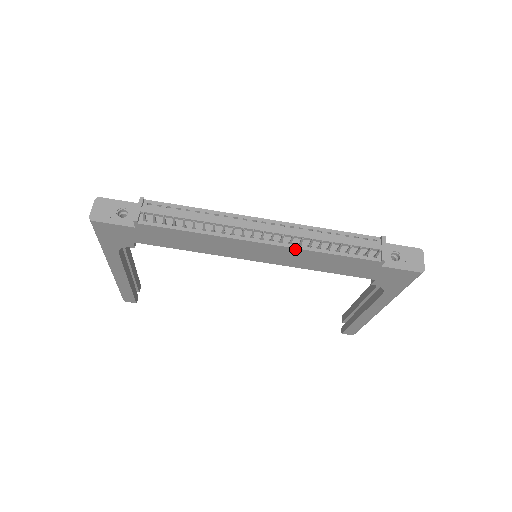
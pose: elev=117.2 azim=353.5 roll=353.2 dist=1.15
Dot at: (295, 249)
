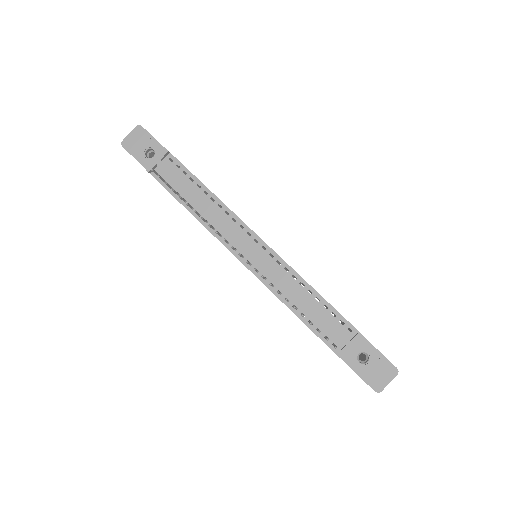
Dot at: (266, 285)
